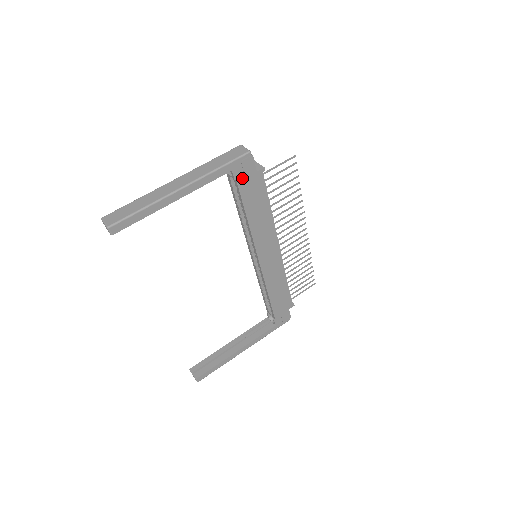
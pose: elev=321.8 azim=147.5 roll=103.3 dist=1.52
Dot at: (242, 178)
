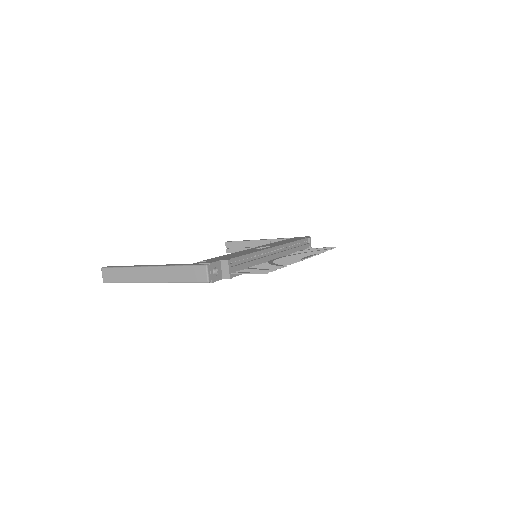
Dot at: occluded
